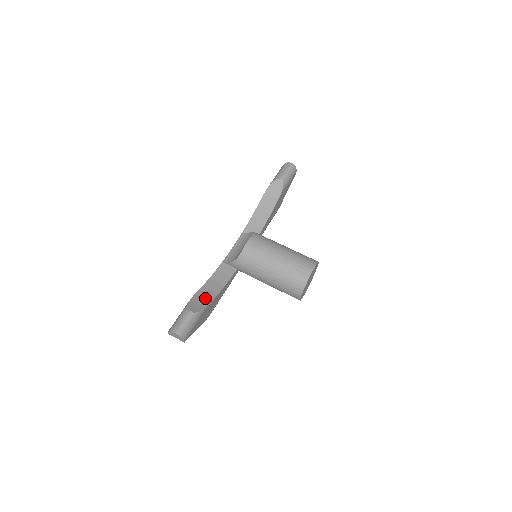
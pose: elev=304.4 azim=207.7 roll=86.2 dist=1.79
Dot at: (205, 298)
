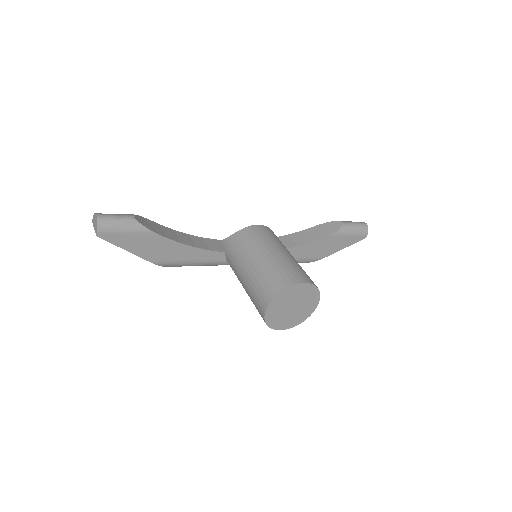
Dot at: (163, 232)
